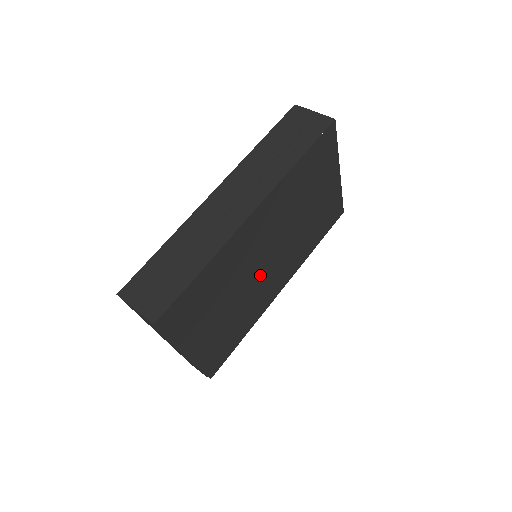
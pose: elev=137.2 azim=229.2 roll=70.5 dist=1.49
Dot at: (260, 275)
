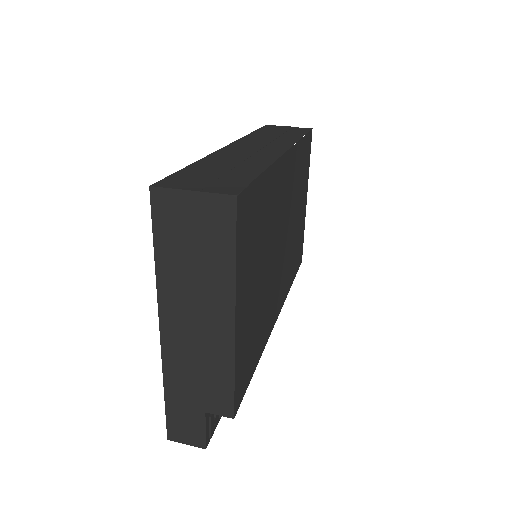
Dot at: (276, 263)
